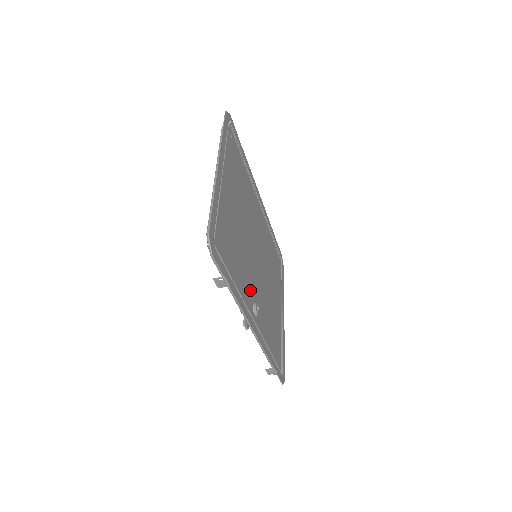
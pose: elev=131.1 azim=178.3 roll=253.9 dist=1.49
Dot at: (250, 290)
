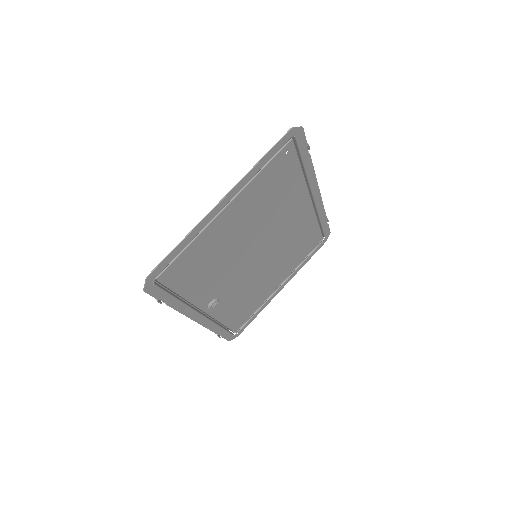
Dot at: (215, 290)
